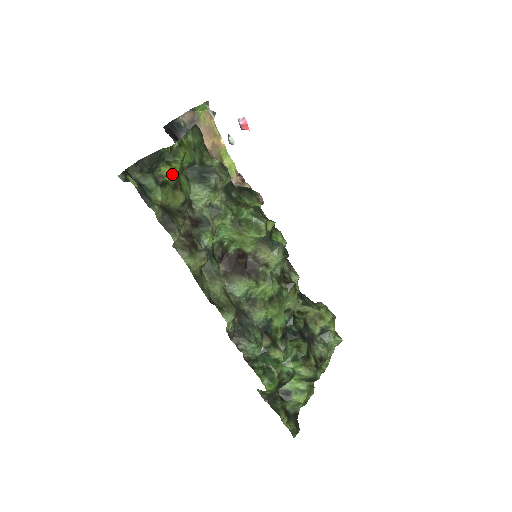
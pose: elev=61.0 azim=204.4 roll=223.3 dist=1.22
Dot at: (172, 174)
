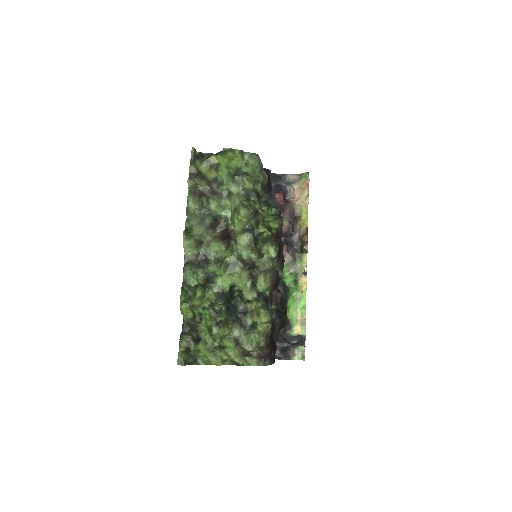
Dot at: (215, 160)
